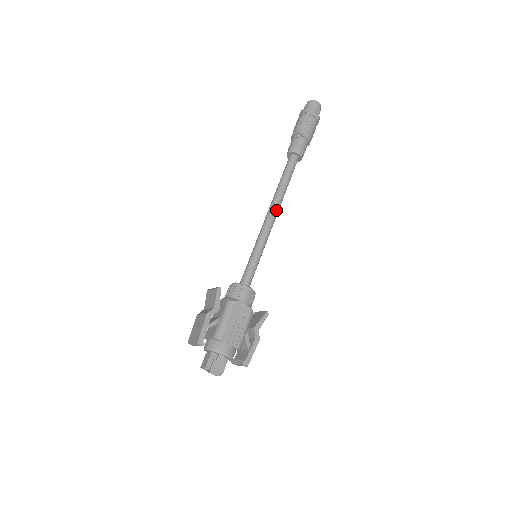
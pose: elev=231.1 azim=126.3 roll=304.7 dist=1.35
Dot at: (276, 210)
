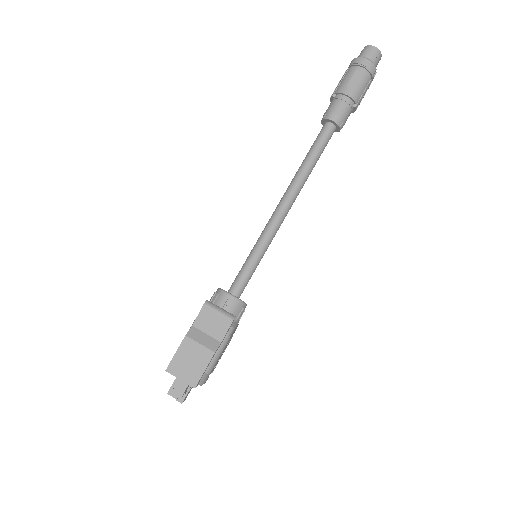
Dot at: occluded
